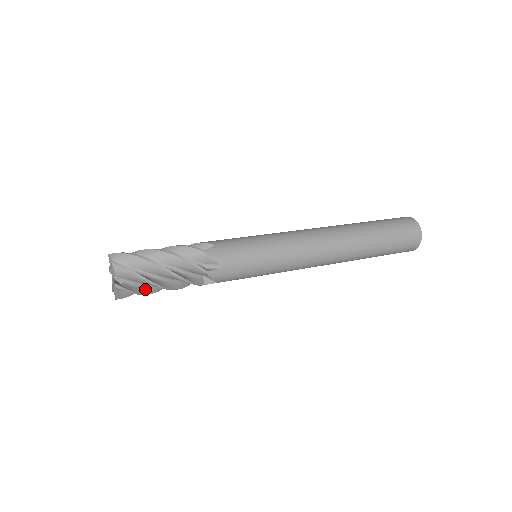
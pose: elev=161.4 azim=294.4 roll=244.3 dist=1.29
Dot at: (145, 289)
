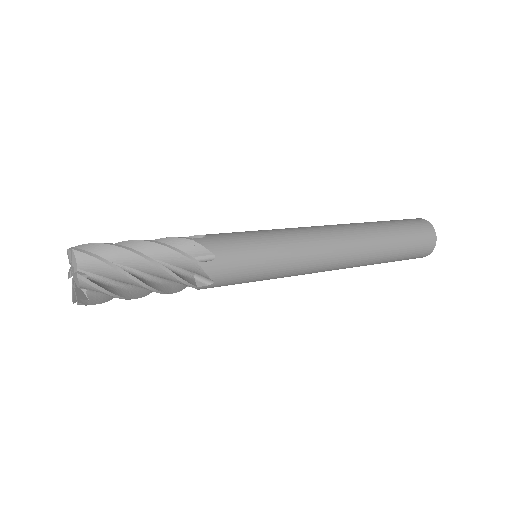
Dot at: (119, 290)
